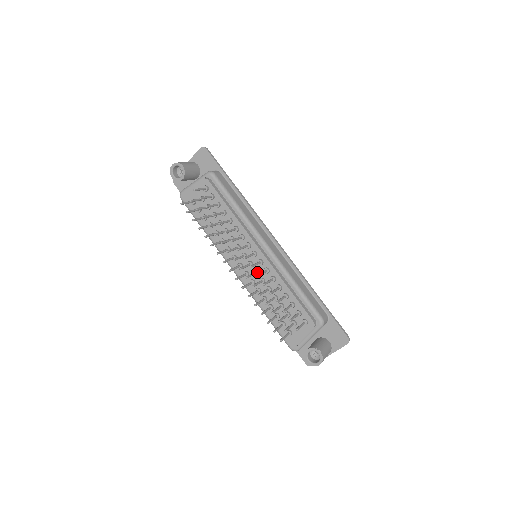
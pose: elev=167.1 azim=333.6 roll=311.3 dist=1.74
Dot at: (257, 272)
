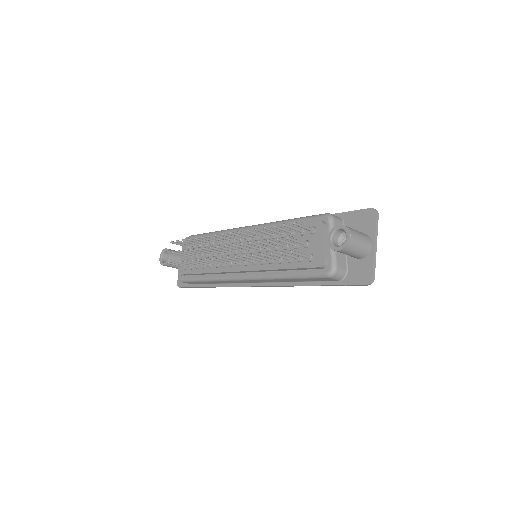
Dot at: (250, 248)
